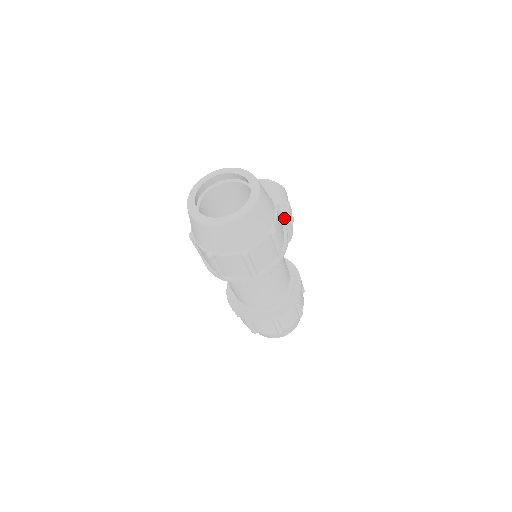
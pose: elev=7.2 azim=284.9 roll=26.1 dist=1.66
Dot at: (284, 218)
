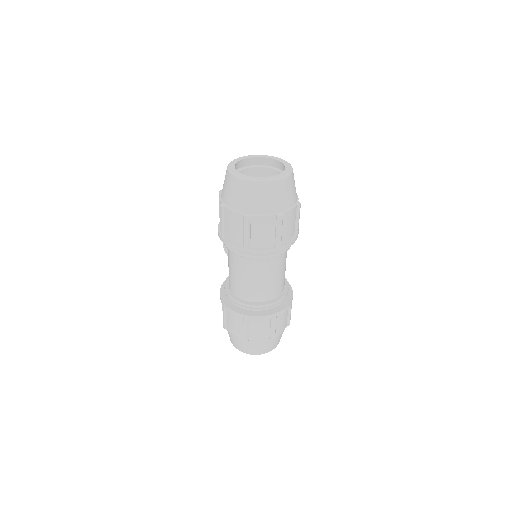
Dot at: occluded
